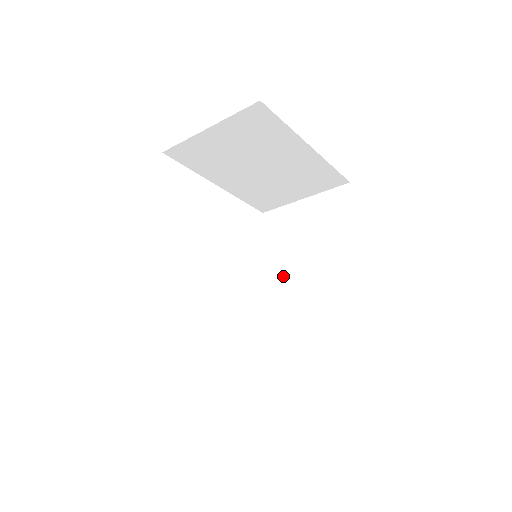
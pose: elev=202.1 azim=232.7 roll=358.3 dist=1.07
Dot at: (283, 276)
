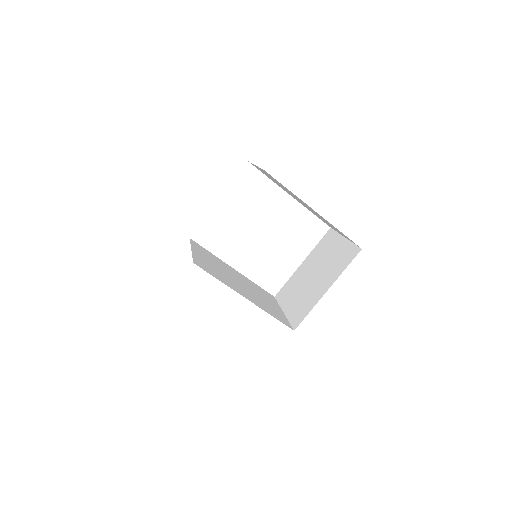
Dot at: (299, 278)
